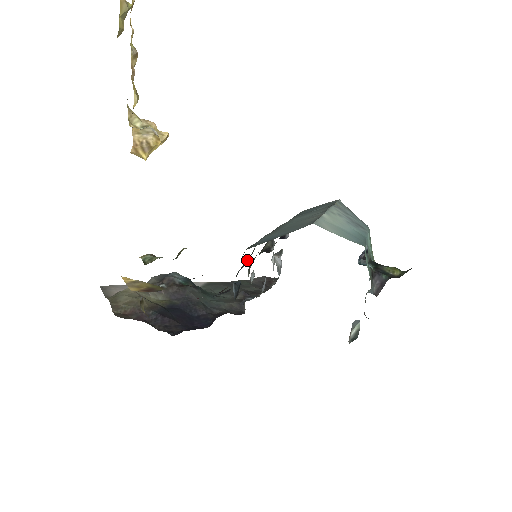
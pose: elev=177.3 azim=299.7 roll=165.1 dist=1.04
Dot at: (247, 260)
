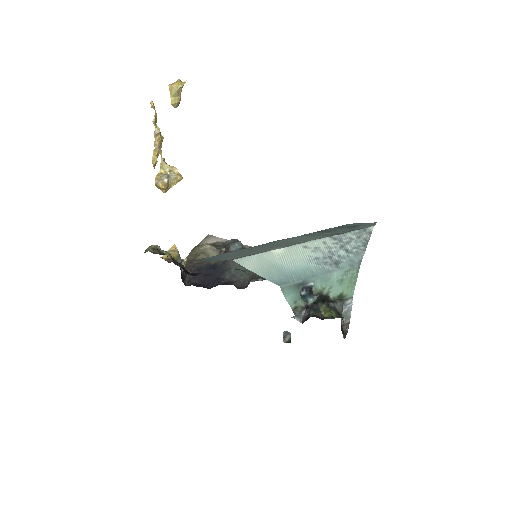
Dot at: occluded
